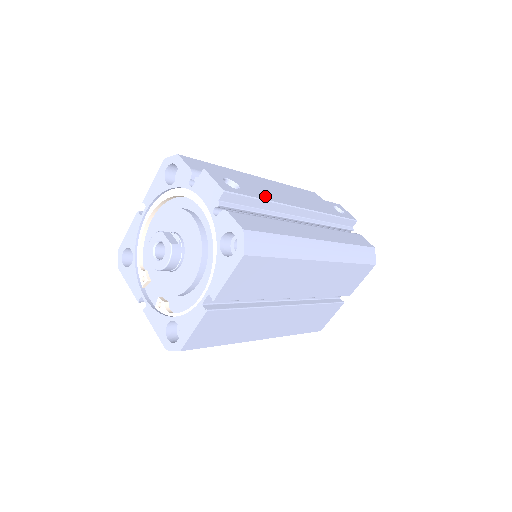
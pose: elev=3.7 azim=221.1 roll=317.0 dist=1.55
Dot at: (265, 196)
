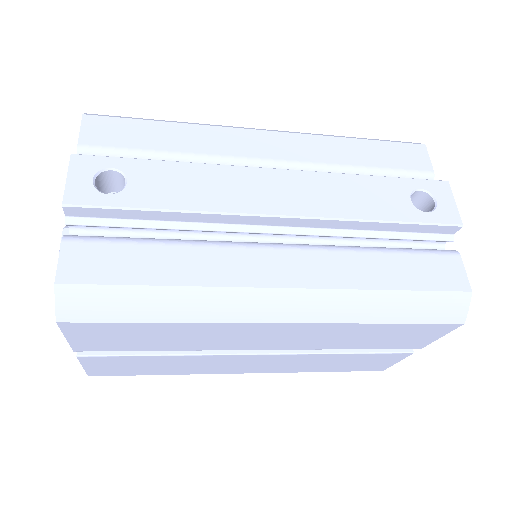
Dot at: (181, 199)
